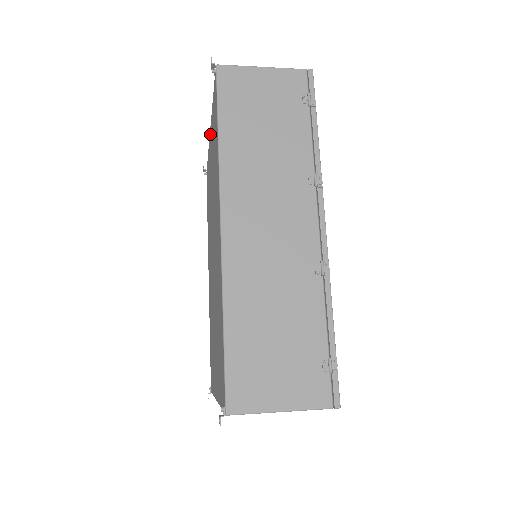
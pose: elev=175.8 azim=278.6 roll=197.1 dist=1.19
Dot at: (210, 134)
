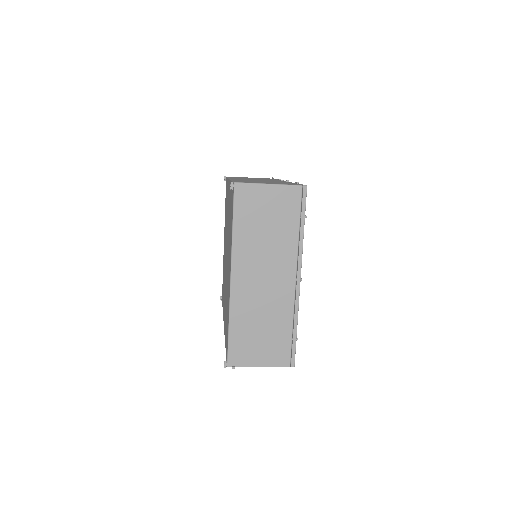
Dot at: occluded
